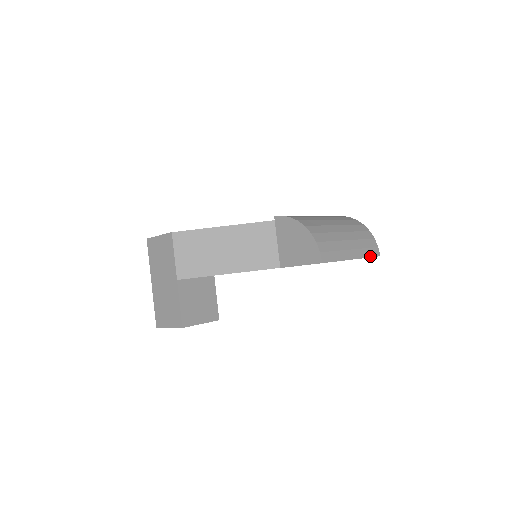
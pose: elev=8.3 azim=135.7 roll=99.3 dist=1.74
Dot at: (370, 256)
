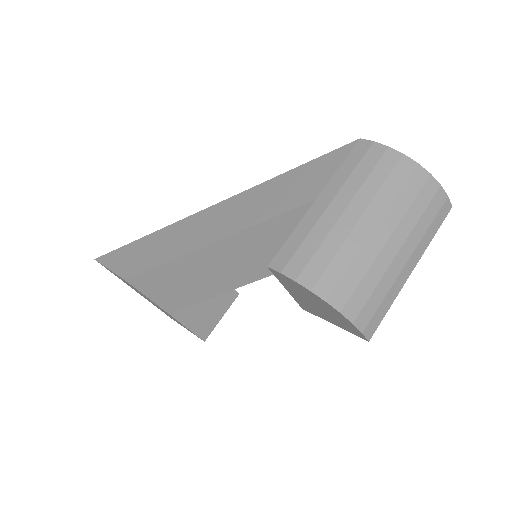
Dot at: (436, 229)
